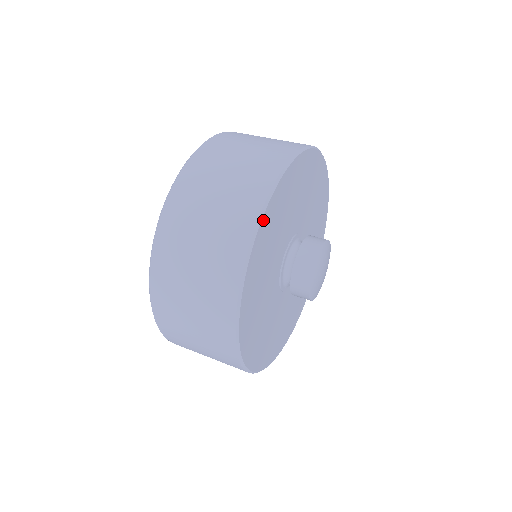
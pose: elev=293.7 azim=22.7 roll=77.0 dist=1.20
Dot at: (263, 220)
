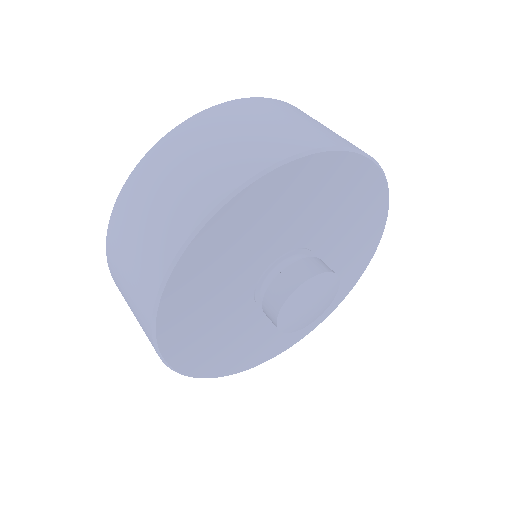
Dot at: (279, 171)
